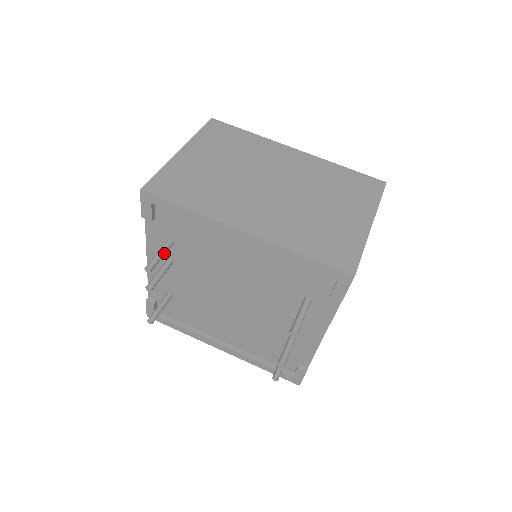
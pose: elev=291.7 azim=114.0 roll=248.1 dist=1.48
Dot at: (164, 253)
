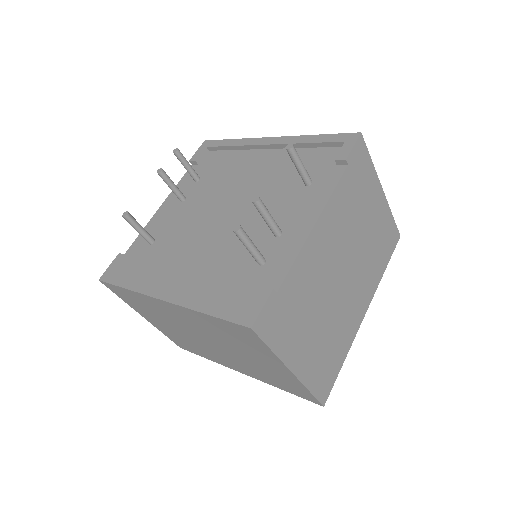
Dot at: (191, 167)
